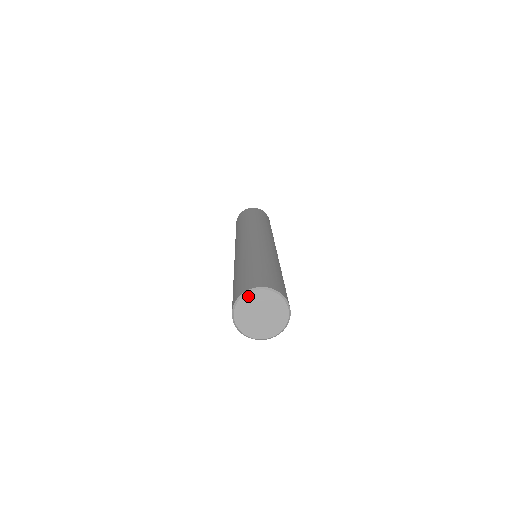
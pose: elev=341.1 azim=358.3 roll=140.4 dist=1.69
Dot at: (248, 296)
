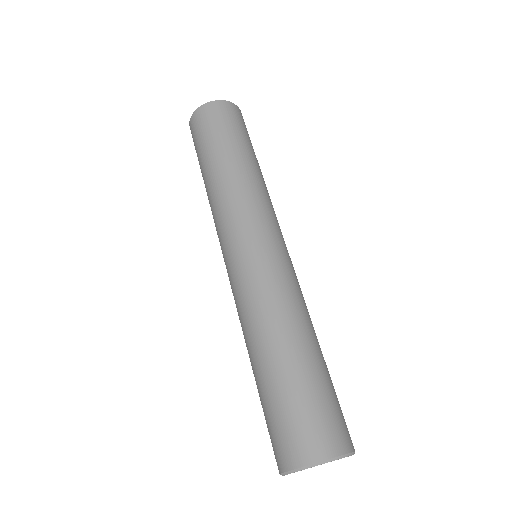
Dot at: occluded
